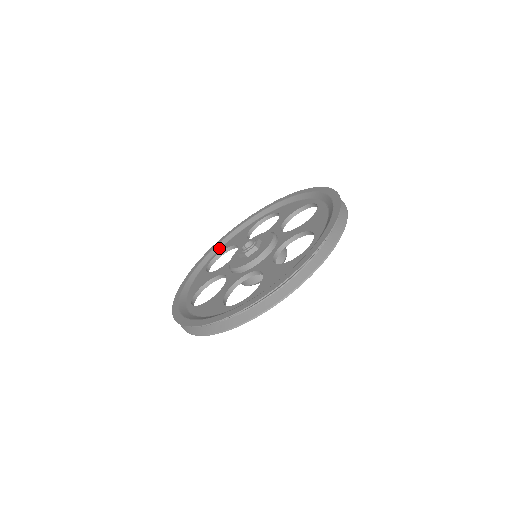
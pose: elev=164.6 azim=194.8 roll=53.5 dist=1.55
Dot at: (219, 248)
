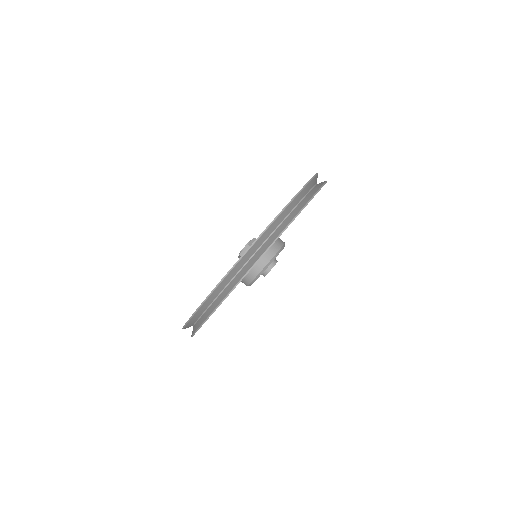
Dot at: occluded
